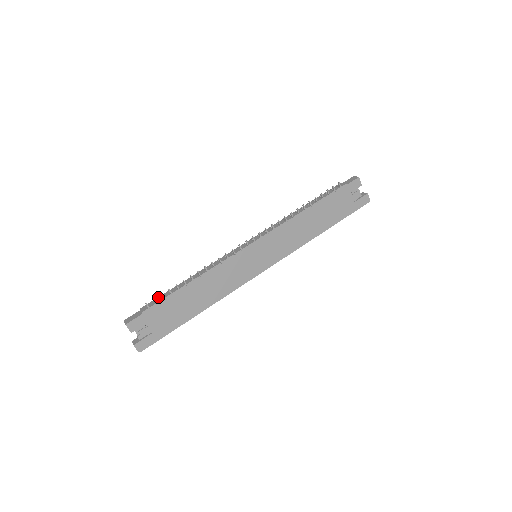
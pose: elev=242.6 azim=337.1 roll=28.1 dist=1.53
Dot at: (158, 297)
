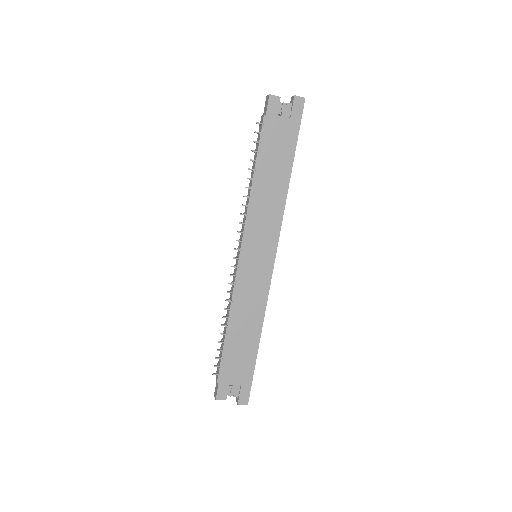
Dot at: occluded
